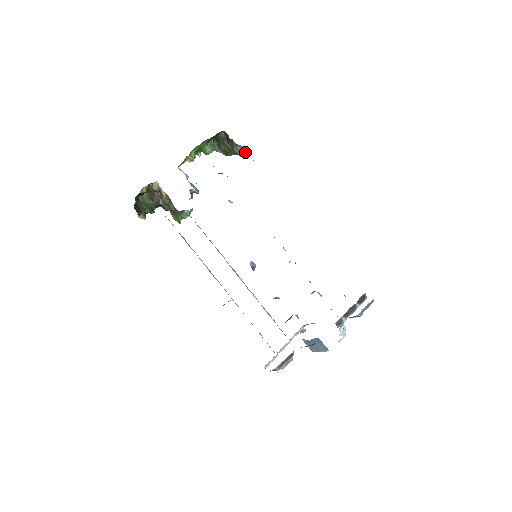
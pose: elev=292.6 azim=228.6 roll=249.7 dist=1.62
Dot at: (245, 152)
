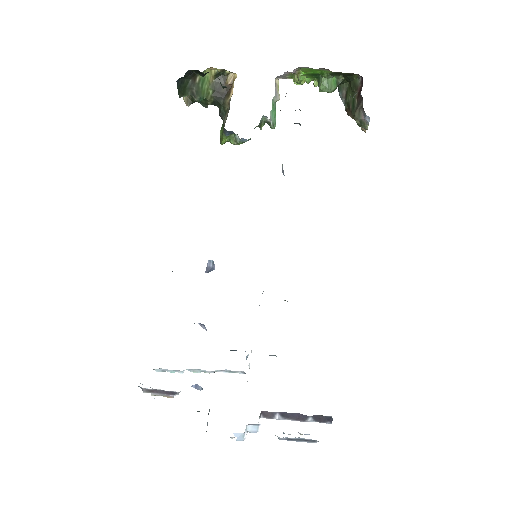
Dot at: (366, 127)
